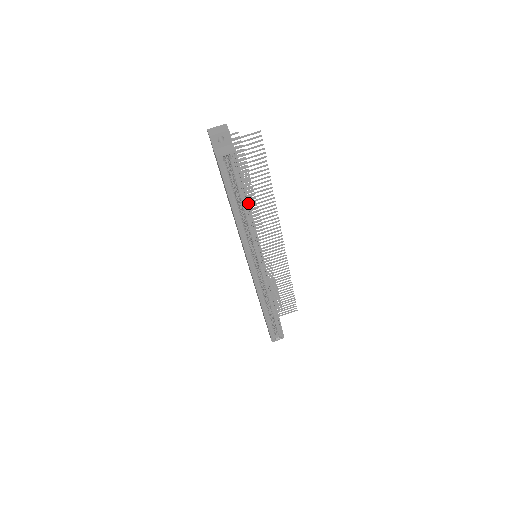
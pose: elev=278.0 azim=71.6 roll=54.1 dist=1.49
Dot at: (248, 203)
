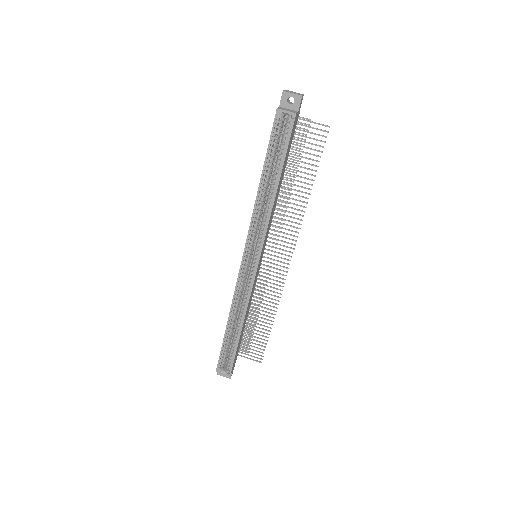
Dot at: (279, 179)
